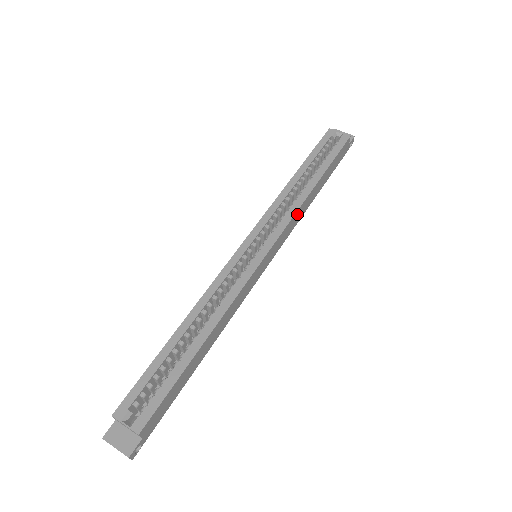
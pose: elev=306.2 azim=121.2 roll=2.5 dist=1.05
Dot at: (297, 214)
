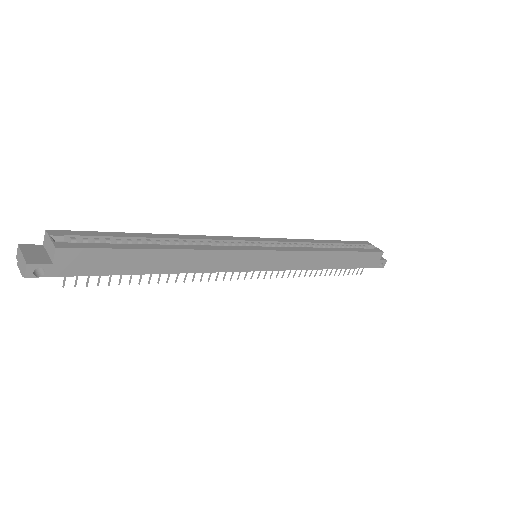
Dot at: (310, 256)
